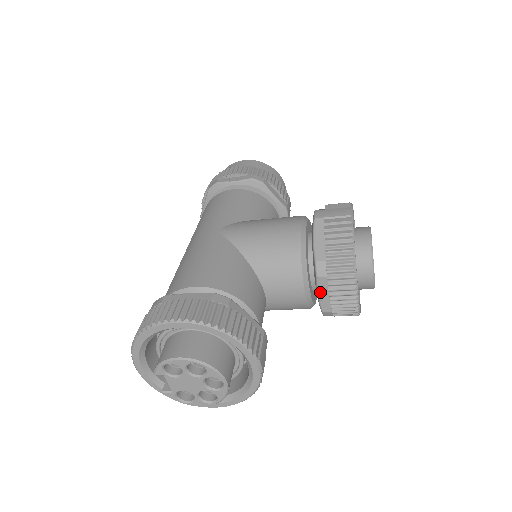
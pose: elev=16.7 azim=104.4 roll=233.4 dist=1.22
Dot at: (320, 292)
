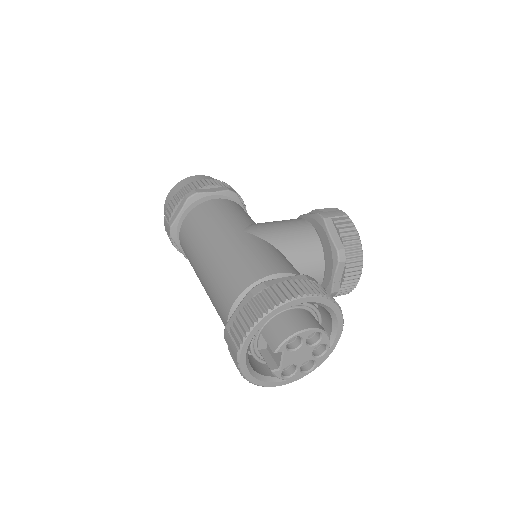
Dot at: (336, 275)
